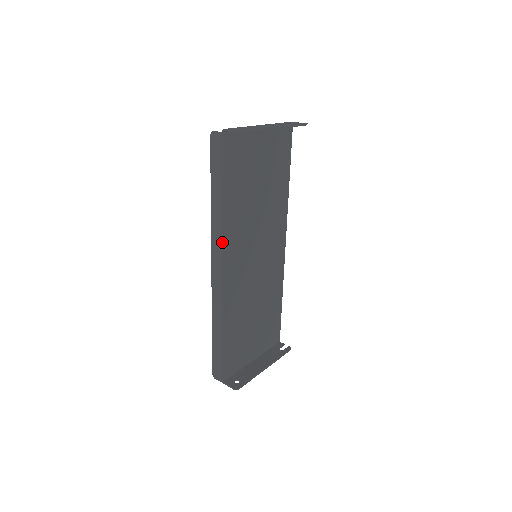
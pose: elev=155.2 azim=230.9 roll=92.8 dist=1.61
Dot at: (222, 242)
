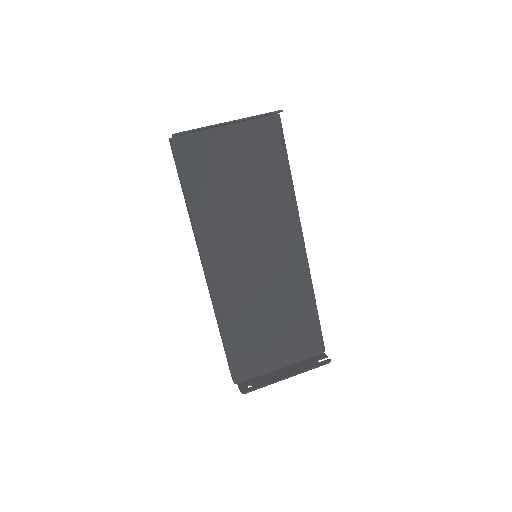
Dot at: (199, 242)
